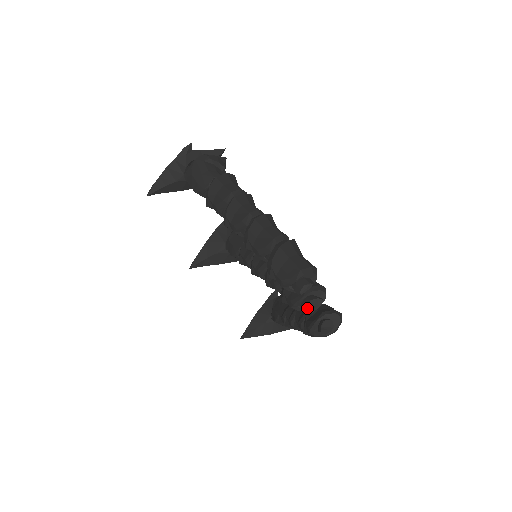
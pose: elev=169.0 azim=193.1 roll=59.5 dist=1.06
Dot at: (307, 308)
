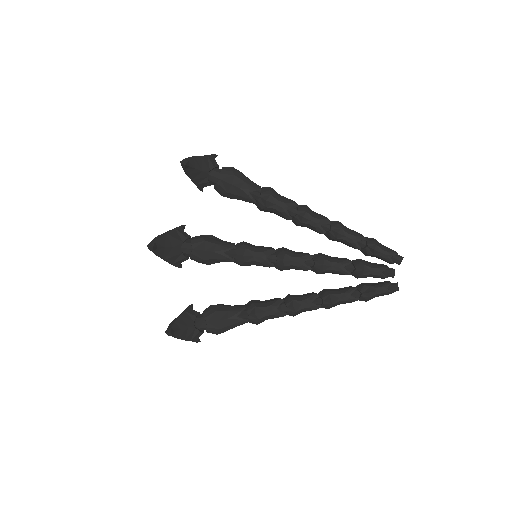
Dot at: (386, 275)
